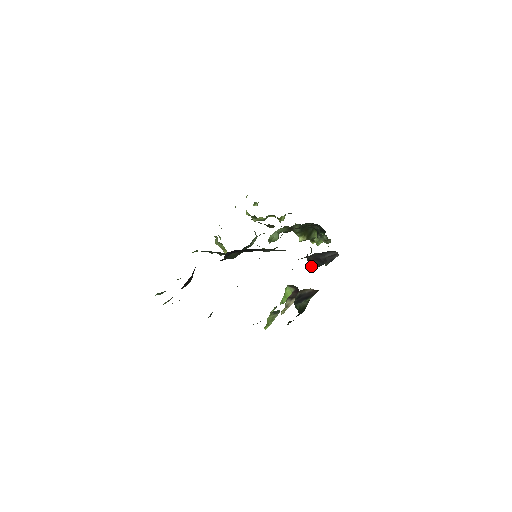
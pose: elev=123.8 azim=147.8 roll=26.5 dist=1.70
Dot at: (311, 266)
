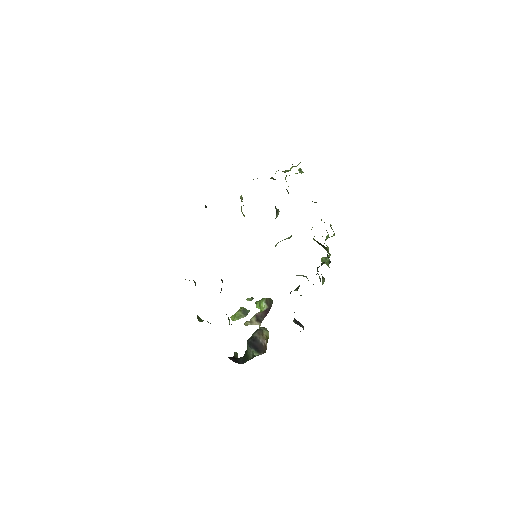
Dot at: occluded
